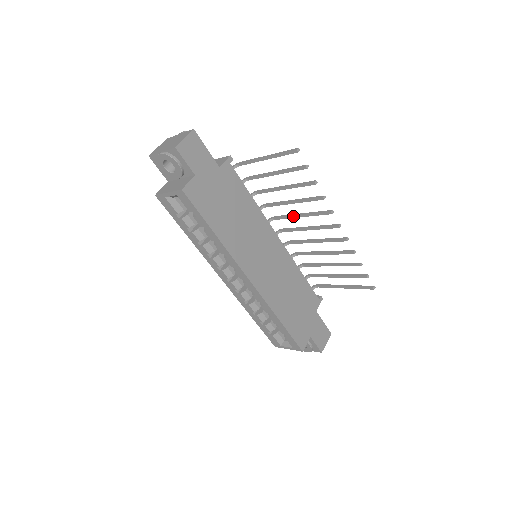
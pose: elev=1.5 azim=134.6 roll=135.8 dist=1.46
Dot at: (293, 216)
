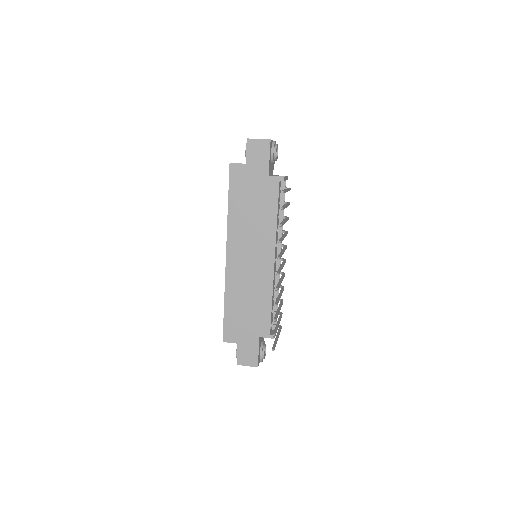
Dot at: (282, 249)
